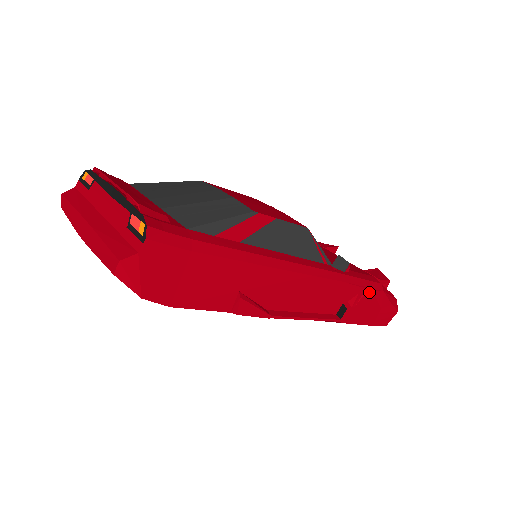
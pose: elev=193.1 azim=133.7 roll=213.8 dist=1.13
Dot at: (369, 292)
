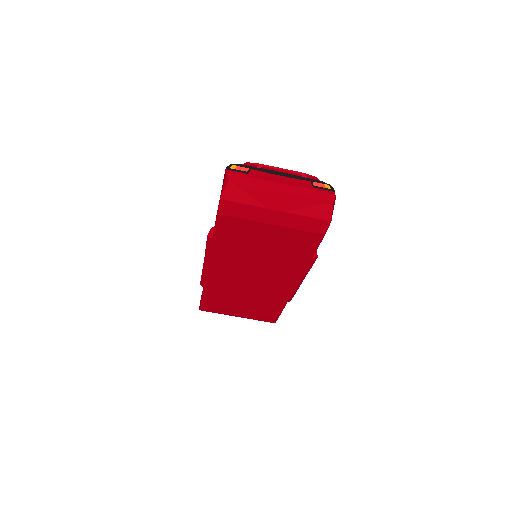
Dot at: occluded
